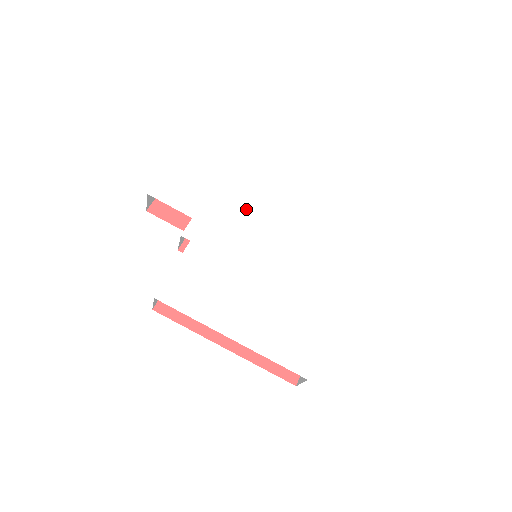
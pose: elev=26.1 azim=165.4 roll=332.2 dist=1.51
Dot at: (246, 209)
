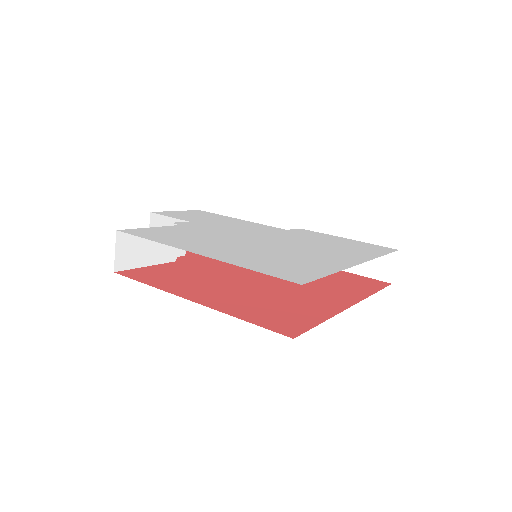
Dot at: (250, 228)
